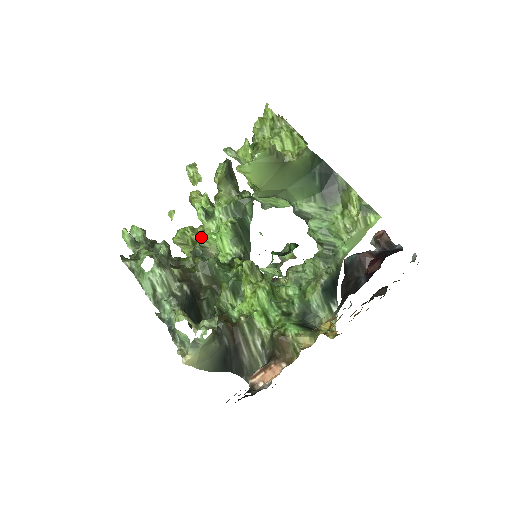
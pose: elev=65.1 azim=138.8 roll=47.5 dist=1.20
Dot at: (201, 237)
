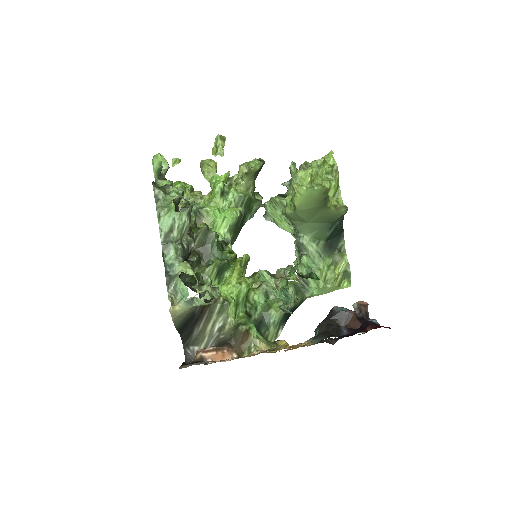
Dot at: (203, 204)
